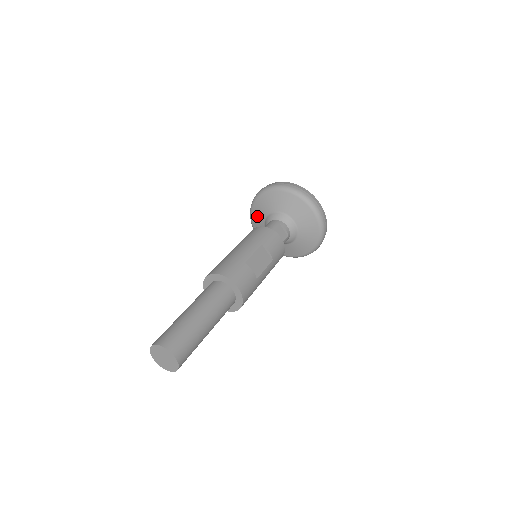
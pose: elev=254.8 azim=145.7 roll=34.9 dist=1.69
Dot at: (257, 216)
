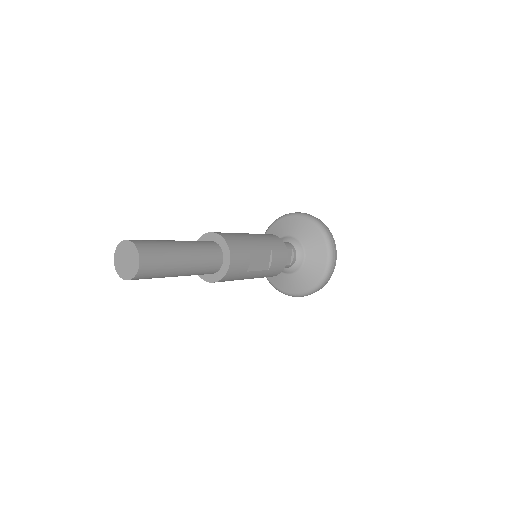
Dot at: (277, 230)
